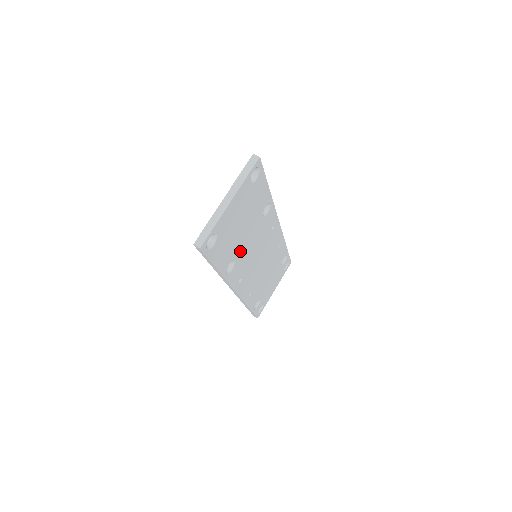
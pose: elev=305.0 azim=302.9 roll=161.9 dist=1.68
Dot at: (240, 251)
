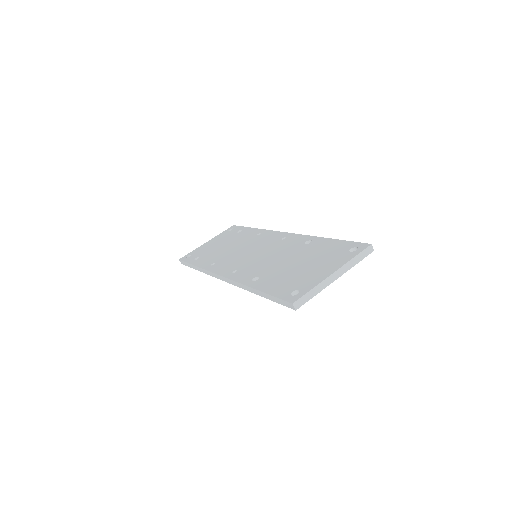
Dot at: occluded
